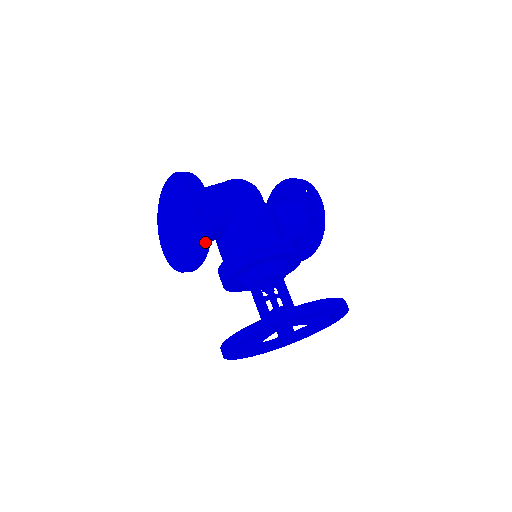
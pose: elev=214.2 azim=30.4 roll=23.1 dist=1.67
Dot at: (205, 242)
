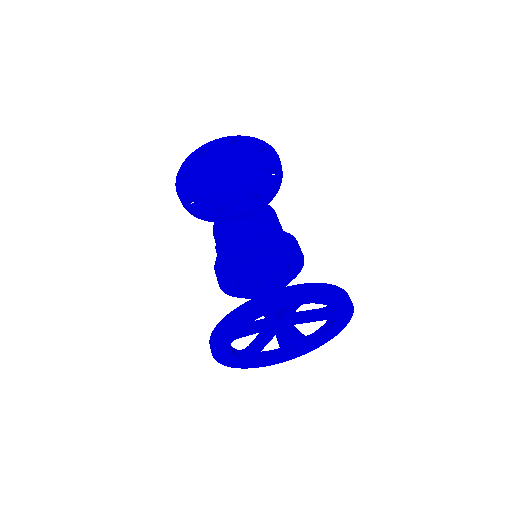
Dot at: (271, 195)
